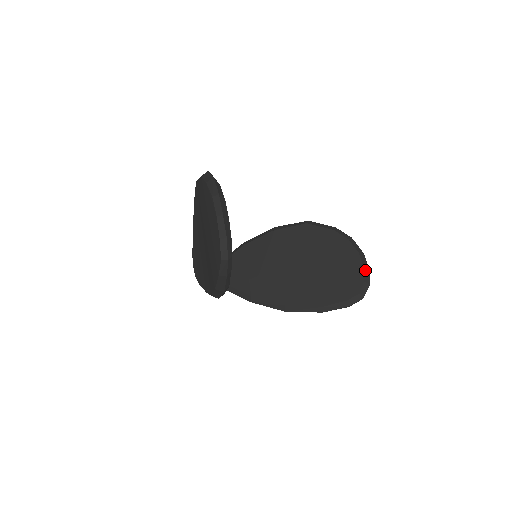
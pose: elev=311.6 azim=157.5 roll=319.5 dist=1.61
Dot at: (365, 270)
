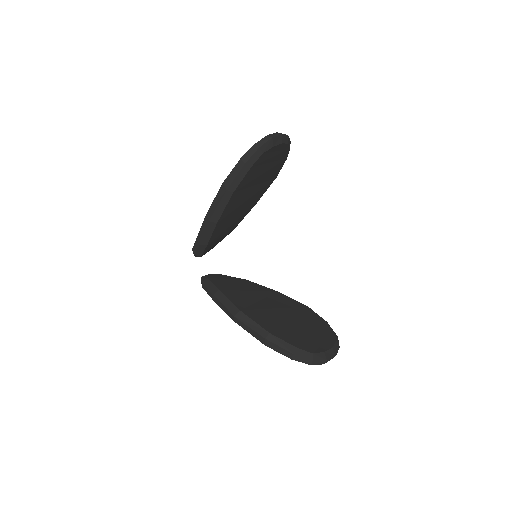
Dot at: (332, 350)
